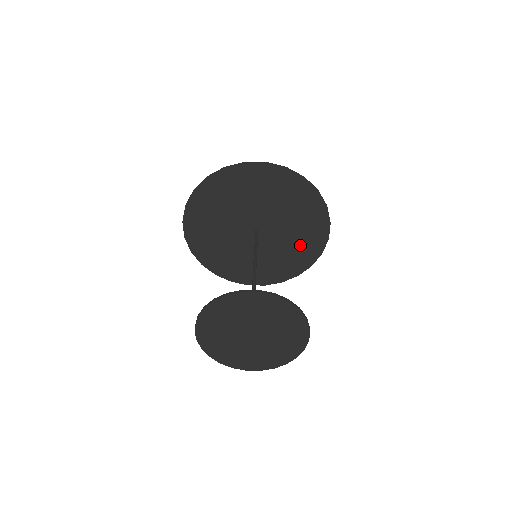
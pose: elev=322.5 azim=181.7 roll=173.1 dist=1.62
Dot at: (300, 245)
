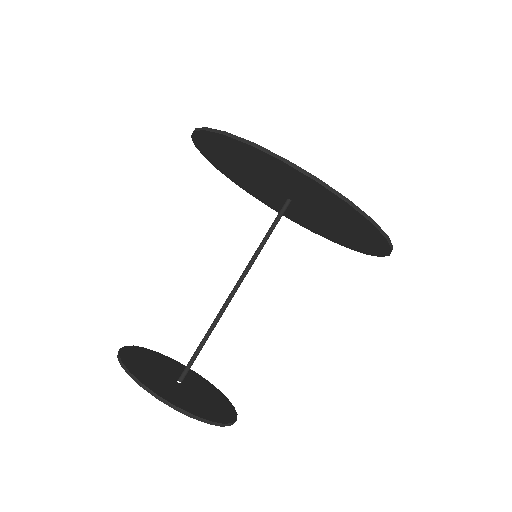
Dot at: (331, 233)
